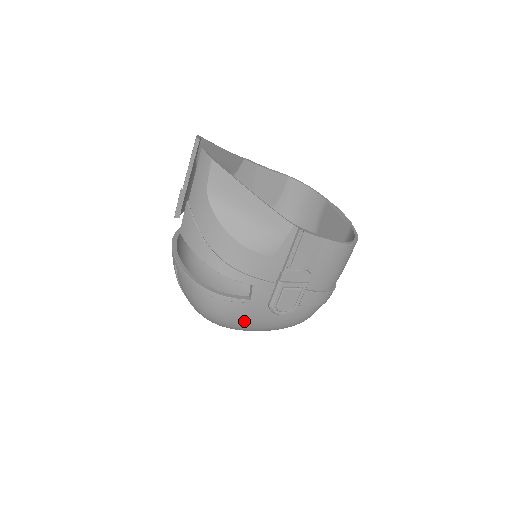
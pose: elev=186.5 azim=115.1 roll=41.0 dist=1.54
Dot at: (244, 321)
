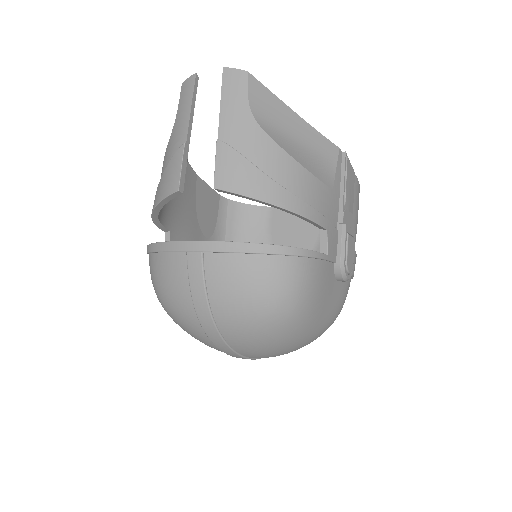
Dot at: (318, 301)
